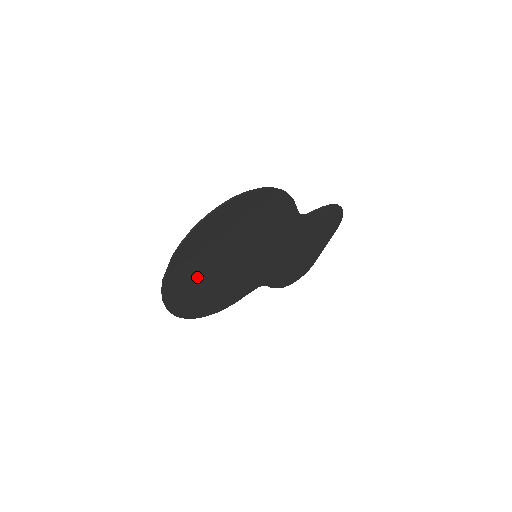
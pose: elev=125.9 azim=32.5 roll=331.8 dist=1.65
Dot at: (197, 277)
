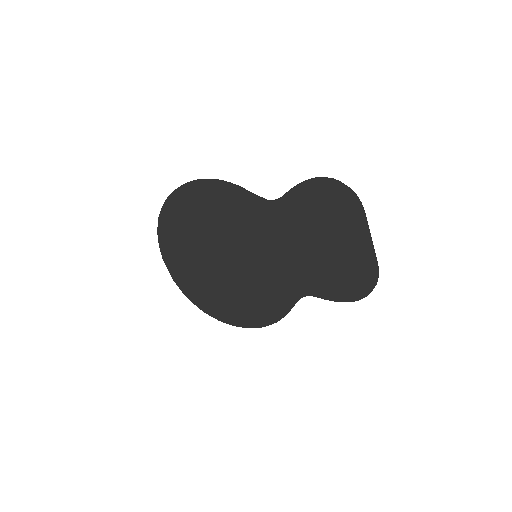
Dot at: (204, 279)
